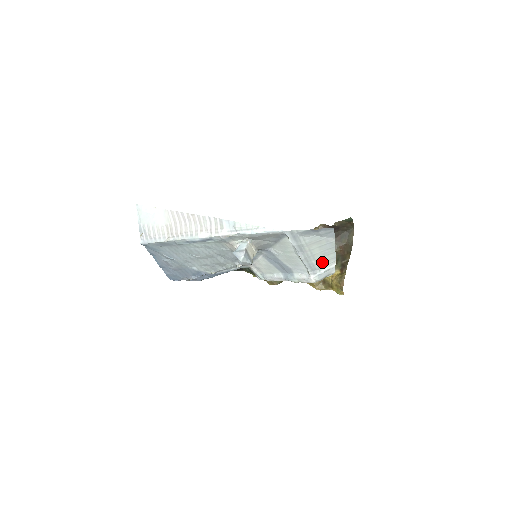
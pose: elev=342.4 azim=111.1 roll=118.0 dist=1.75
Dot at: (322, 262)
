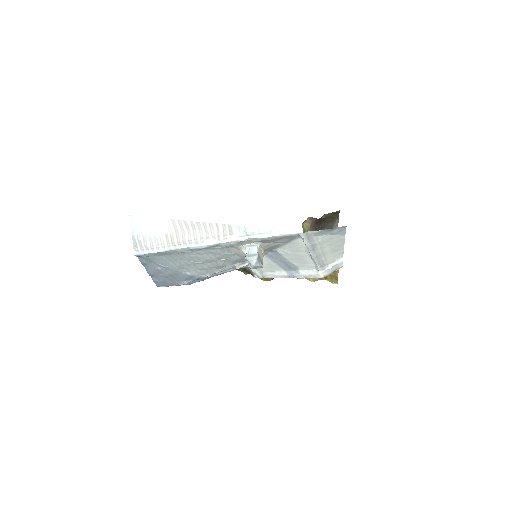
Dot at: (331, 258)
